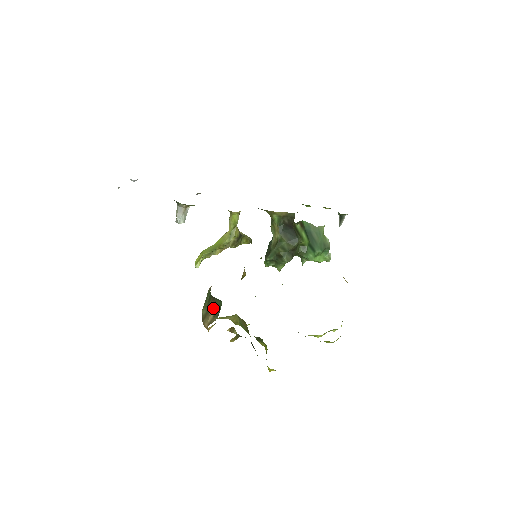
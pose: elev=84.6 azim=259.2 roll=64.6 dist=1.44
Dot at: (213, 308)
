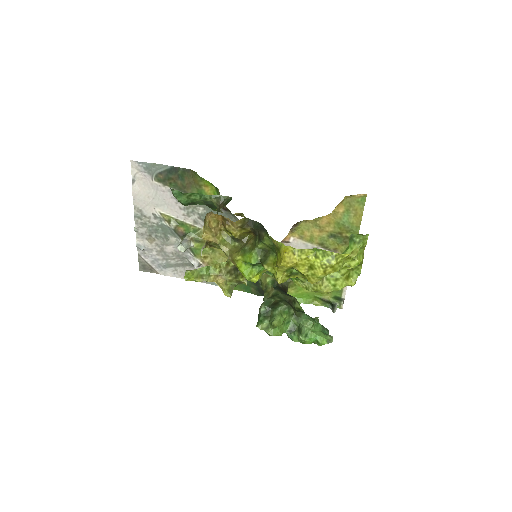
Dot at: occluded
